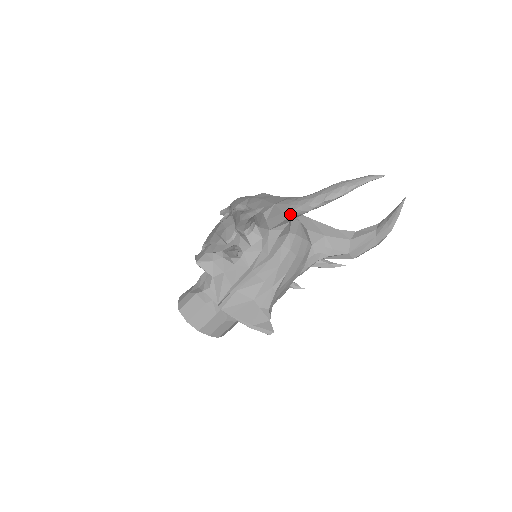
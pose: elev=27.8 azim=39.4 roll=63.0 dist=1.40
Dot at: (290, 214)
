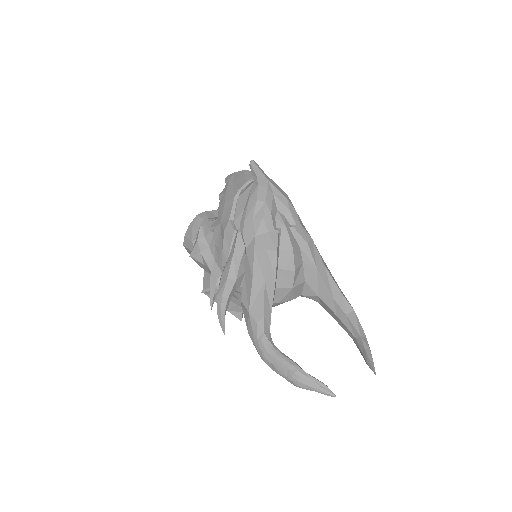
Dot at: (252, 338)
